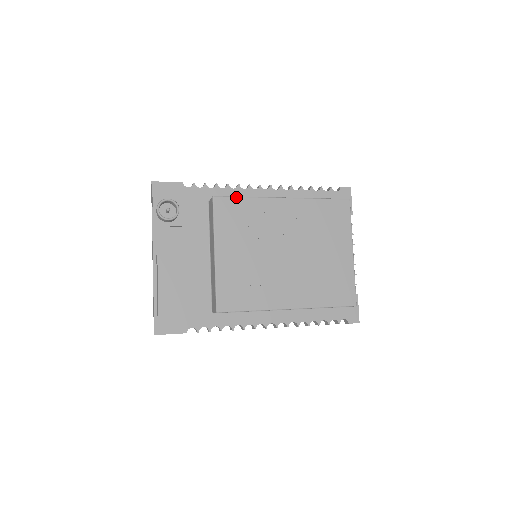
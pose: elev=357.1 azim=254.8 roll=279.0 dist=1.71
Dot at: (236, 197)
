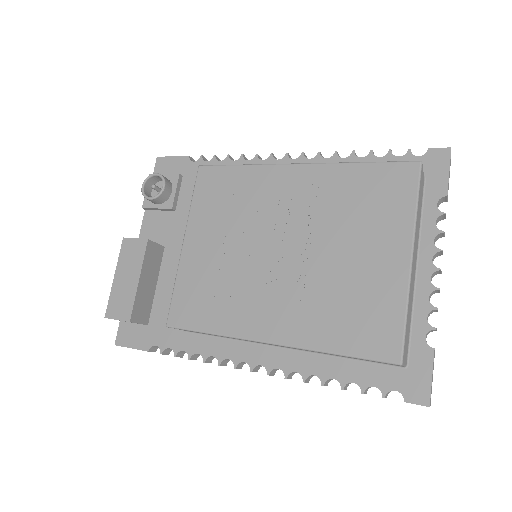
Dot at: (227, 165)
